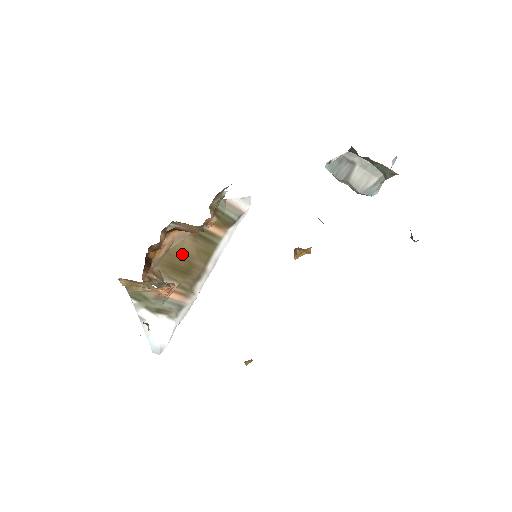
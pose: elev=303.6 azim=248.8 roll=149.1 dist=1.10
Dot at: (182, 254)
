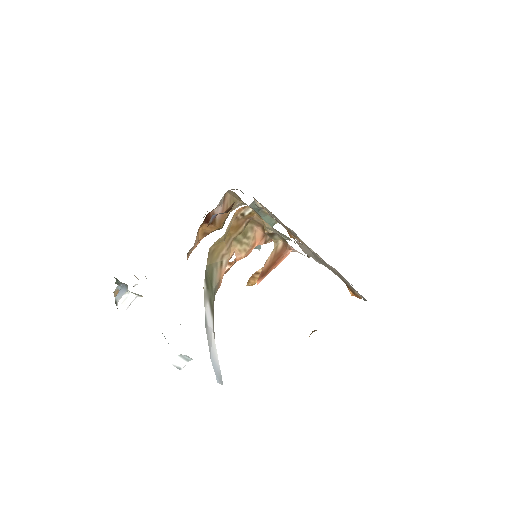
Dot at: occluded
